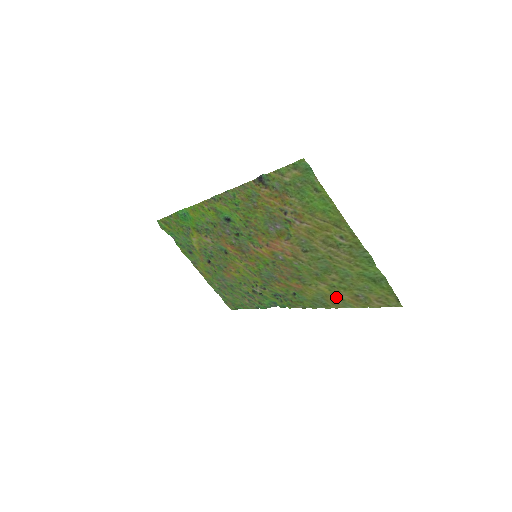
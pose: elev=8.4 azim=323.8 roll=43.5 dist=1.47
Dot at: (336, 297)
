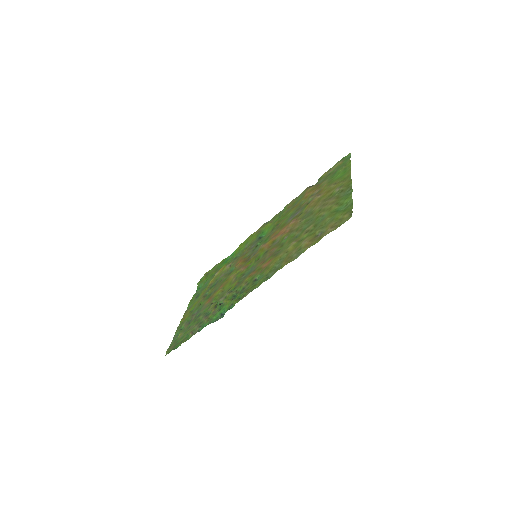
Dot at: (296, 250)
